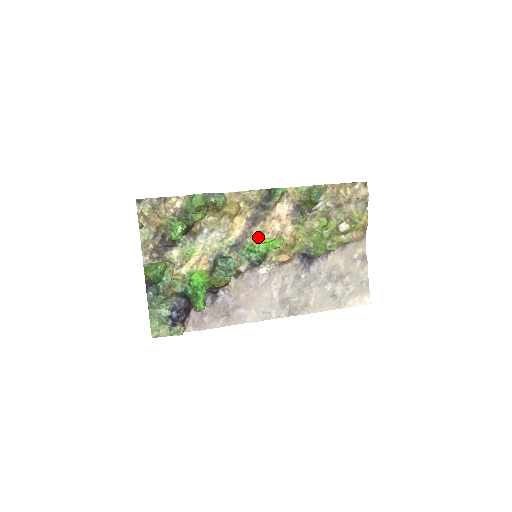
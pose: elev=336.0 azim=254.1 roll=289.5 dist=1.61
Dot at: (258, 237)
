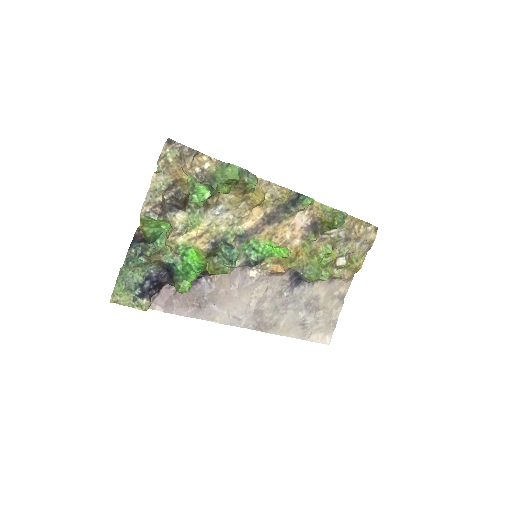
Dot at: (266, 237)
